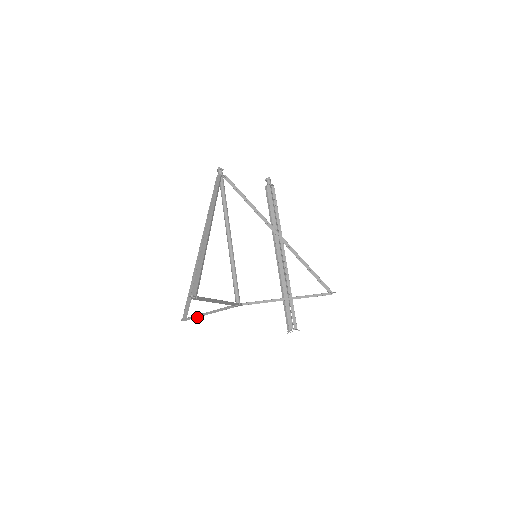
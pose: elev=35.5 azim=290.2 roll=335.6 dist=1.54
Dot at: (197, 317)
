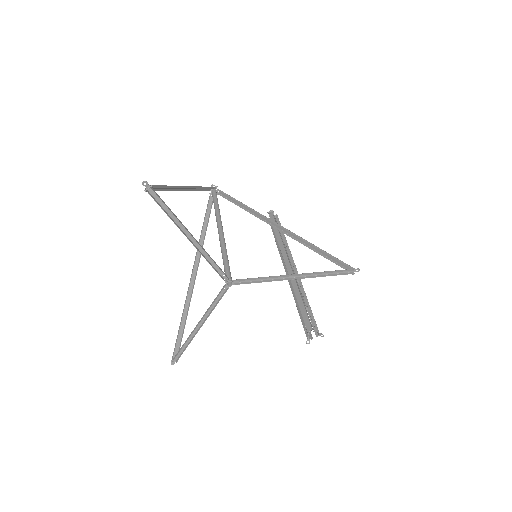
Dot at: occluded
